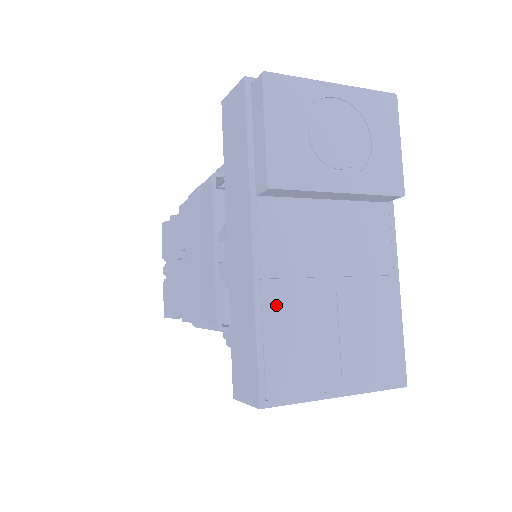
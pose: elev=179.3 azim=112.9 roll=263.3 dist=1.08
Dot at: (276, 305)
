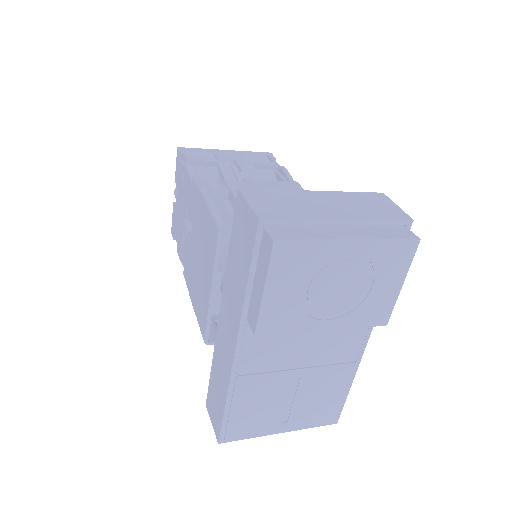
Dot at: (245, 390)
